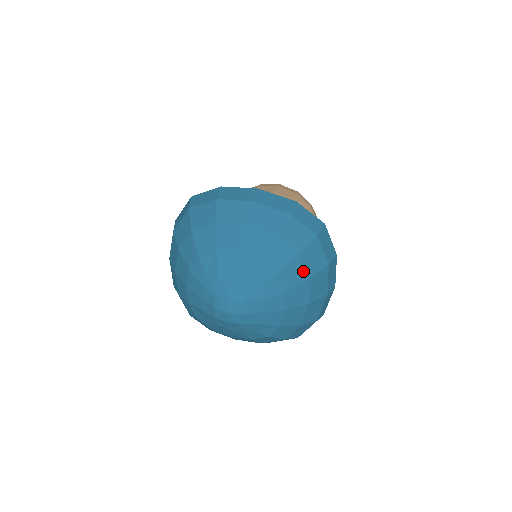
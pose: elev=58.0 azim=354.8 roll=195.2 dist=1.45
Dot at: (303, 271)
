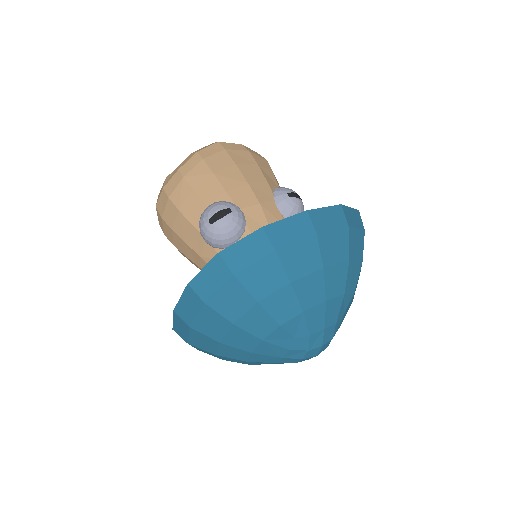
Dot at: occluded
